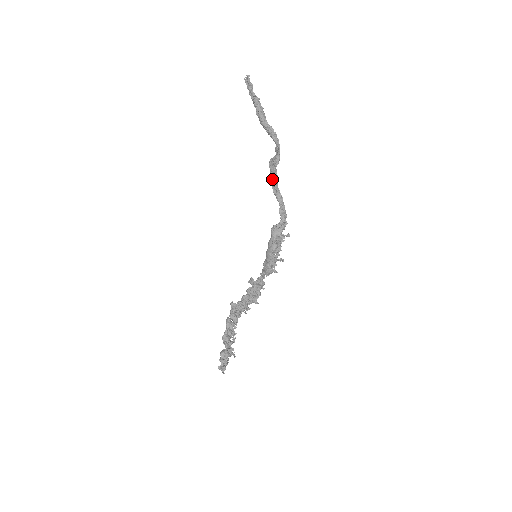
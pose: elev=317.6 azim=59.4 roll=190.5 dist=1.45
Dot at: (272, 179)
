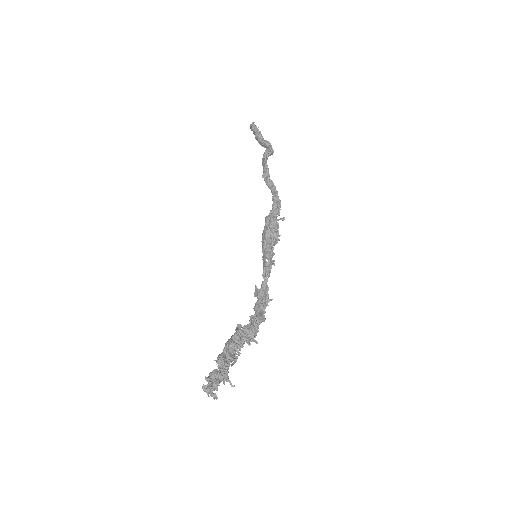
Dot at: (264, 172)
